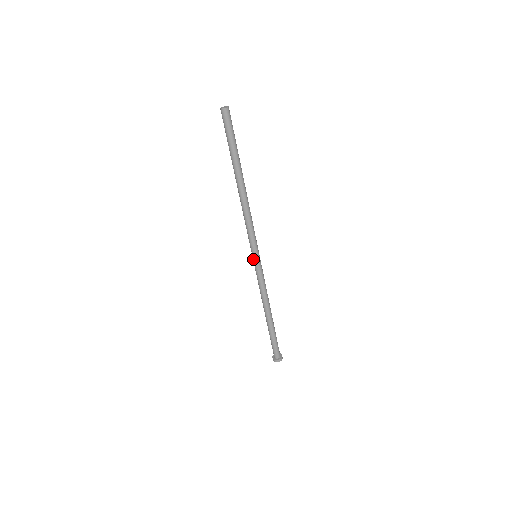
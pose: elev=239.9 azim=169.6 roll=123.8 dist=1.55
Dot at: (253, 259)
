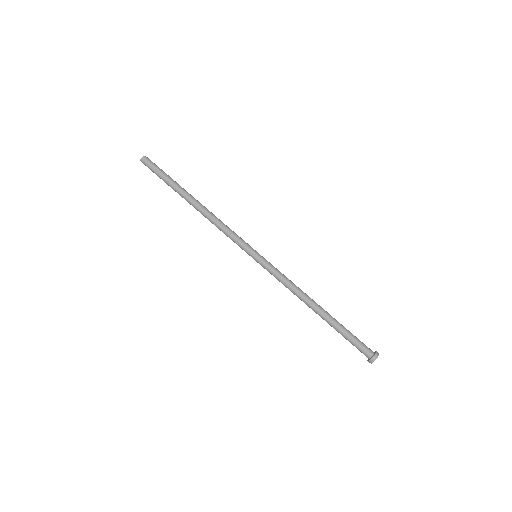
Dot at: (256, 258)
